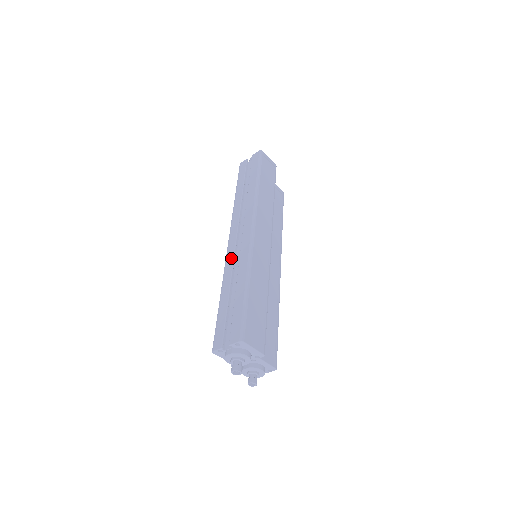
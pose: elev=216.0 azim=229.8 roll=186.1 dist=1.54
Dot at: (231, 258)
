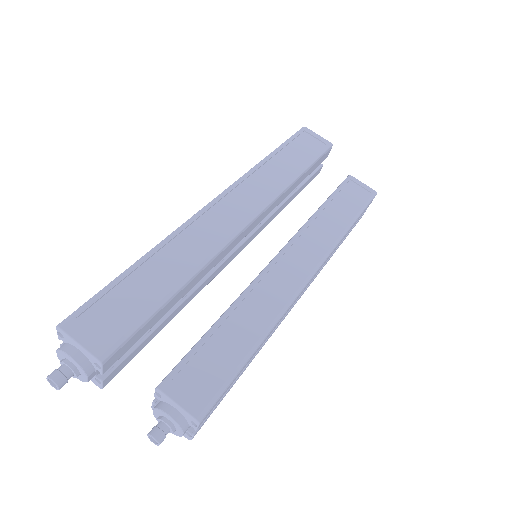
Dot at: occluded
